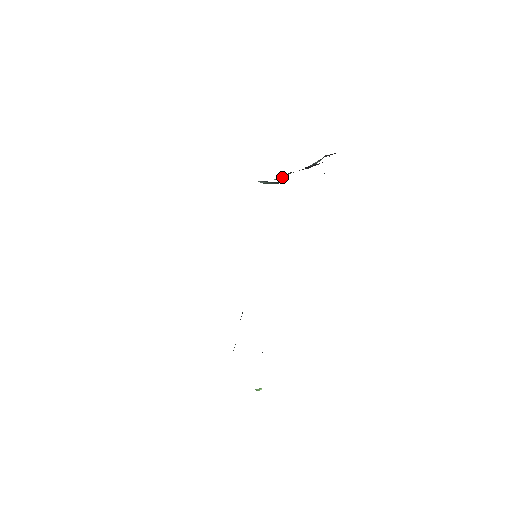
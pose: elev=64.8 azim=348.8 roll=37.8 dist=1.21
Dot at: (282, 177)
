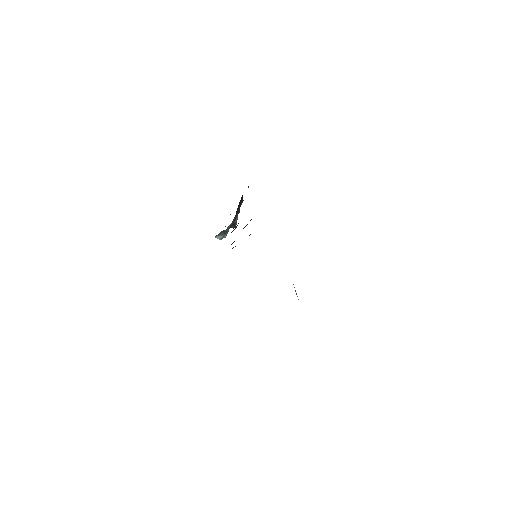
Dot at: occluded
